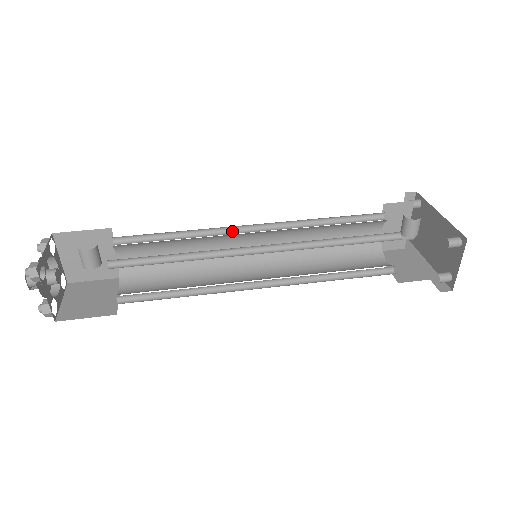
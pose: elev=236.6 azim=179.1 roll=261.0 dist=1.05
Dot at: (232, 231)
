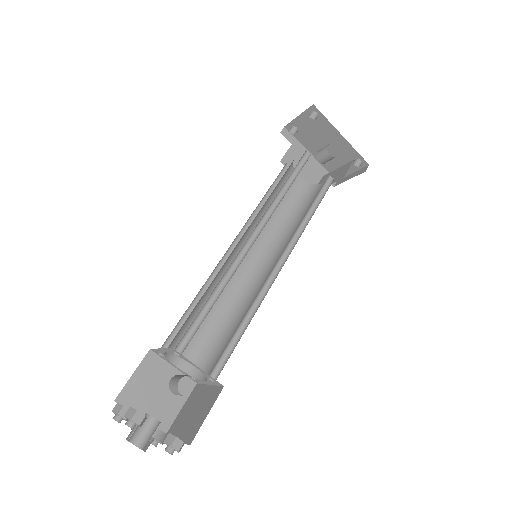
Dot at: (239, 253)
